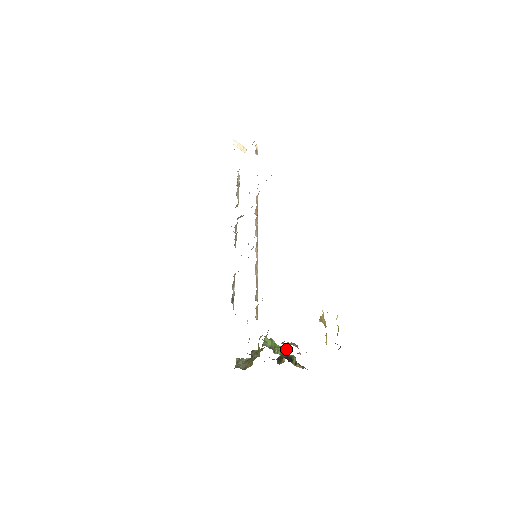
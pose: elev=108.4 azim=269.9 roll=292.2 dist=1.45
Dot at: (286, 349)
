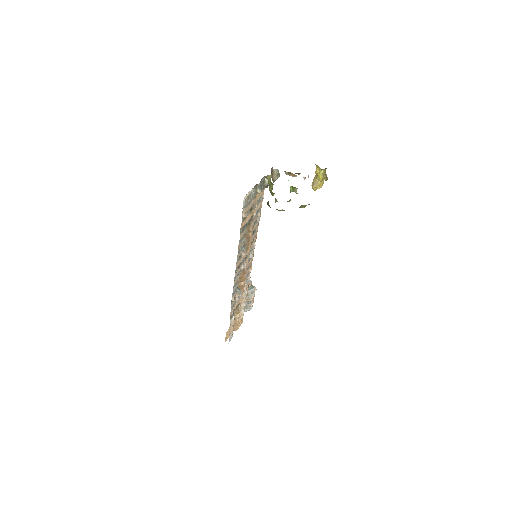
Dot at: occluded
